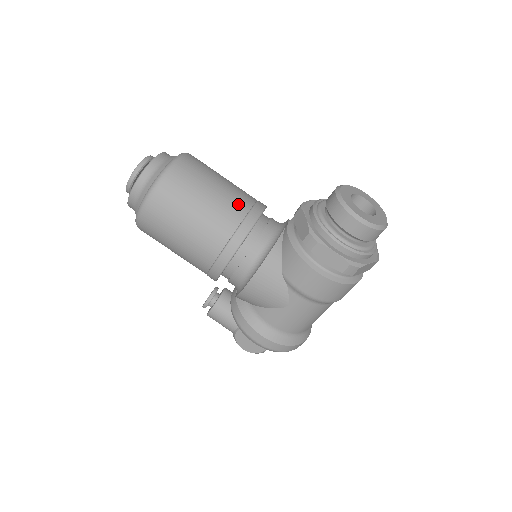
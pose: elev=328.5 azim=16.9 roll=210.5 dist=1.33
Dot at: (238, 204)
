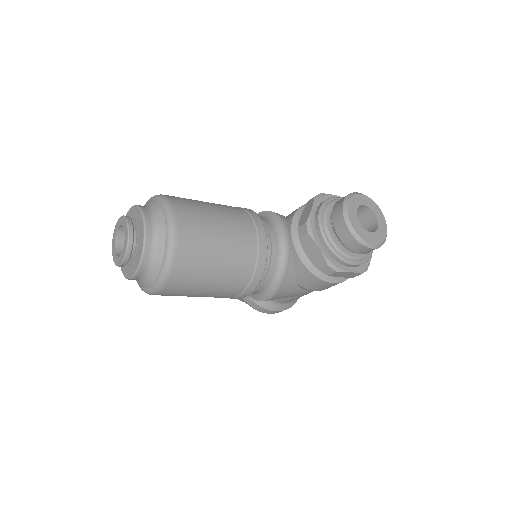
Dot at: (246, 247)
